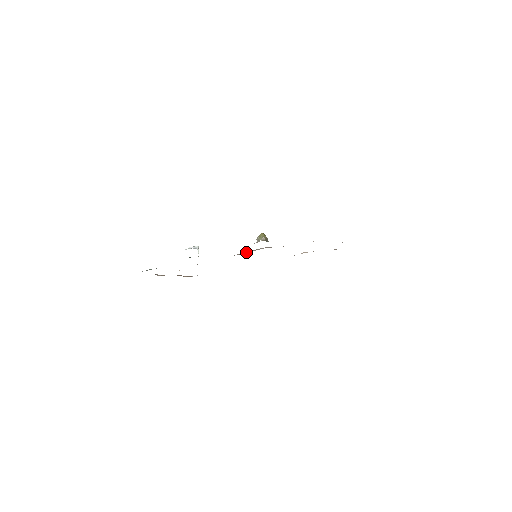
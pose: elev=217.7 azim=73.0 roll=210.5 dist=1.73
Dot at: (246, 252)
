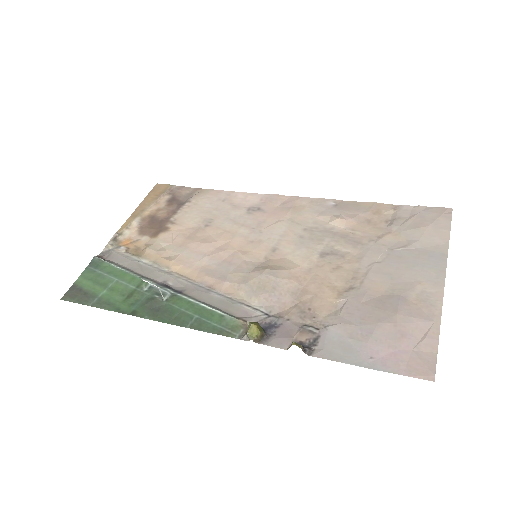
Dot at: (236, 284)
